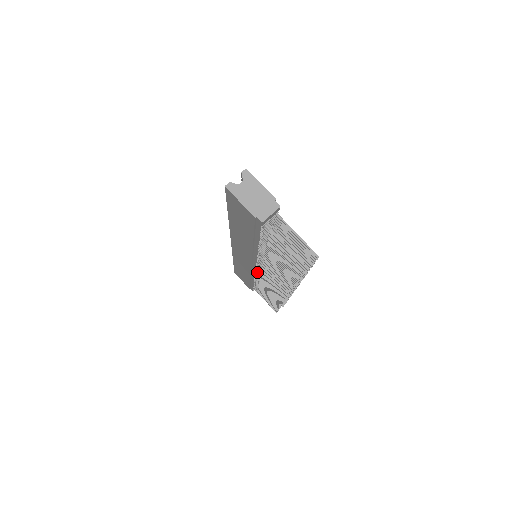
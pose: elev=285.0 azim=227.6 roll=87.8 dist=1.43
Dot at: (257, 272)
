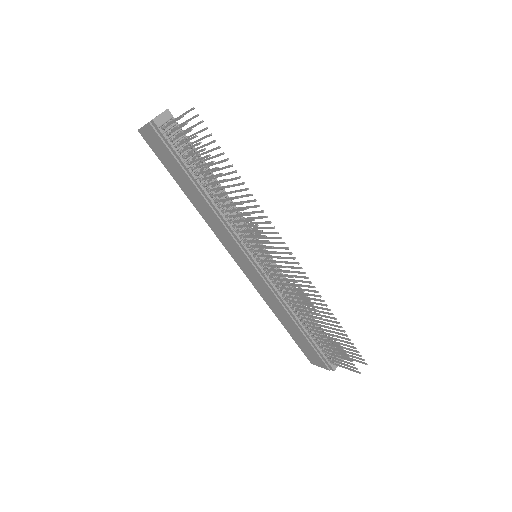
Dot at: (270, 279)
